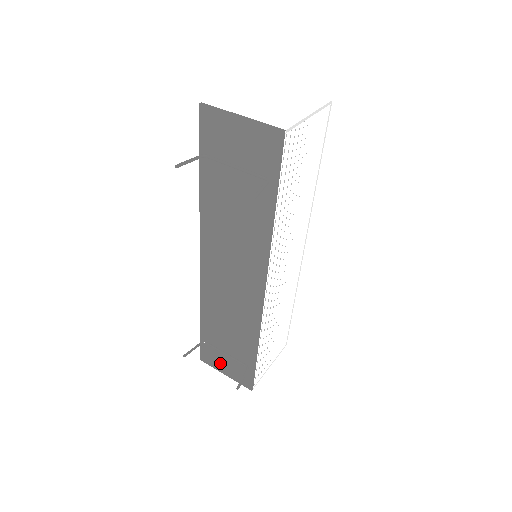
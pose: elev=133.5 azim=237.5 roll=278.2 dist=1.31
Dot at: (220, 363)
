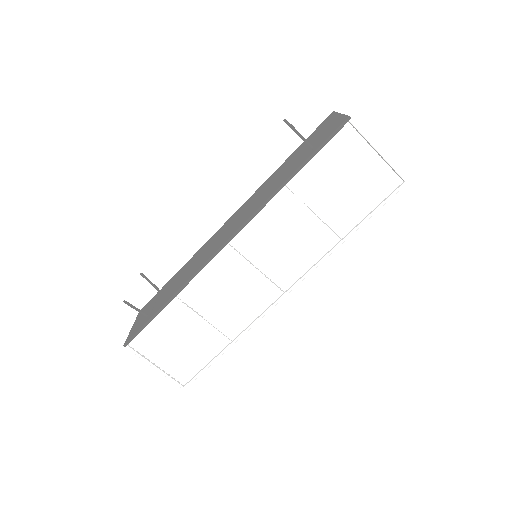
Dot at: occluded
